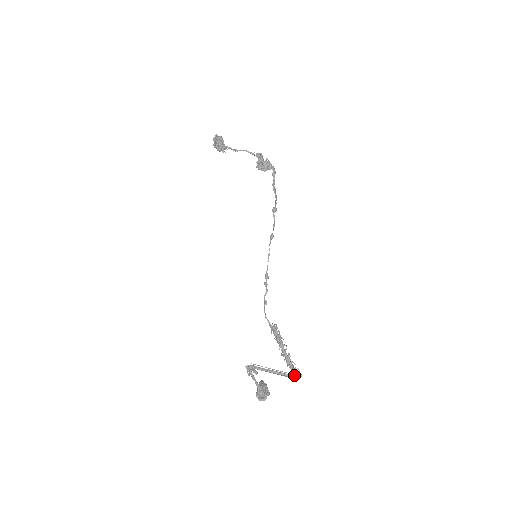
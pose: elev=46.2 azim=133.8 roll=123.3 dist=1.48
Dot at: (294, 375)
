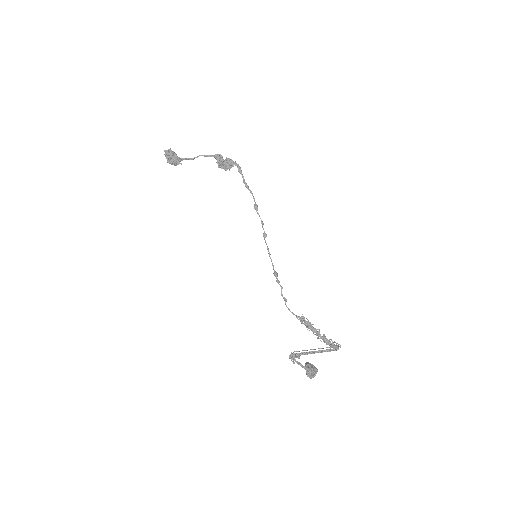
Dot at: (334, 349)
